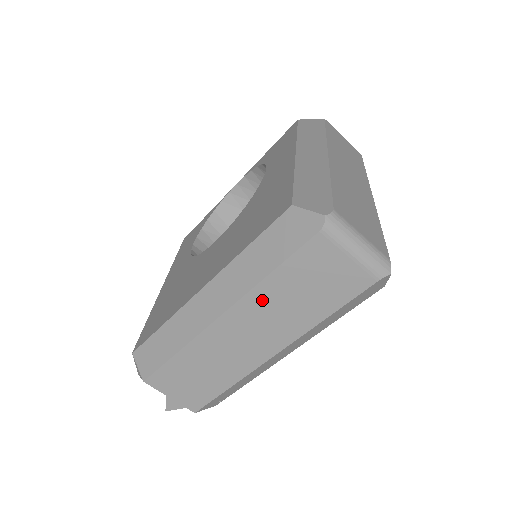
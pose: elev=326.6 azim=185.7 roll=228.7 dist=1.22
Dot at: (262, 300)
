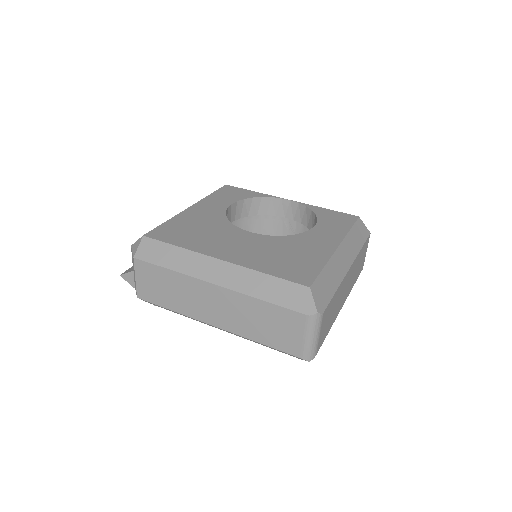
Dot at: (243, 303)
